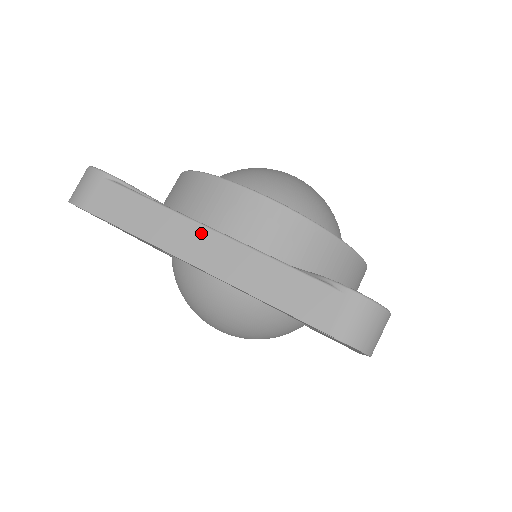
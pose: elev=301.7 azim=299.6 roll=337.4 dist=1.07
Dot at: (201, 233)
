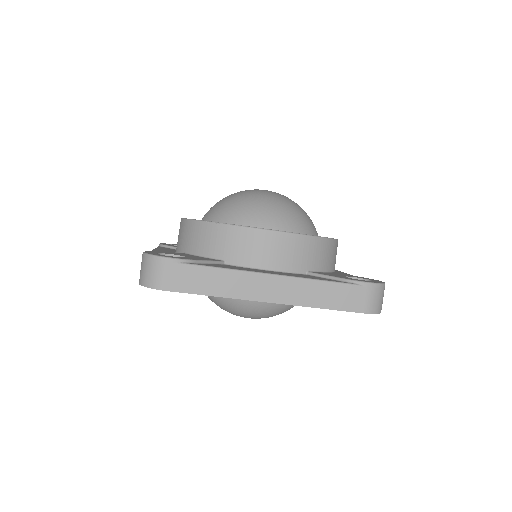
Dot at: occluded
